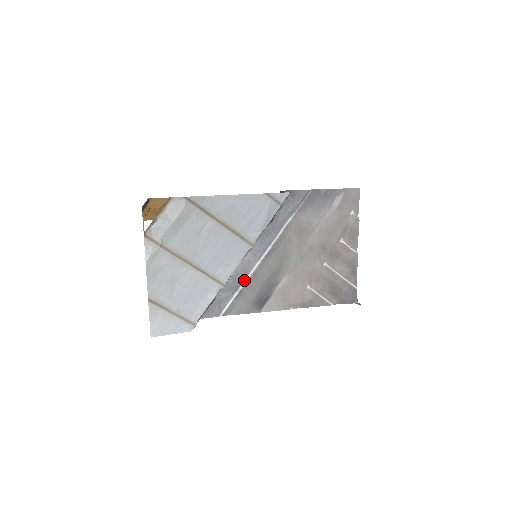
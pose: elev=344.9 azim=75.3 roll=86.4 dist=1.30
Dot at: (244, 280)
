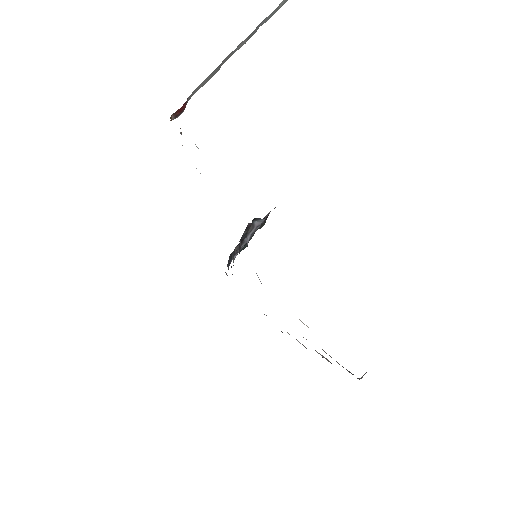
Dot at: occluded
